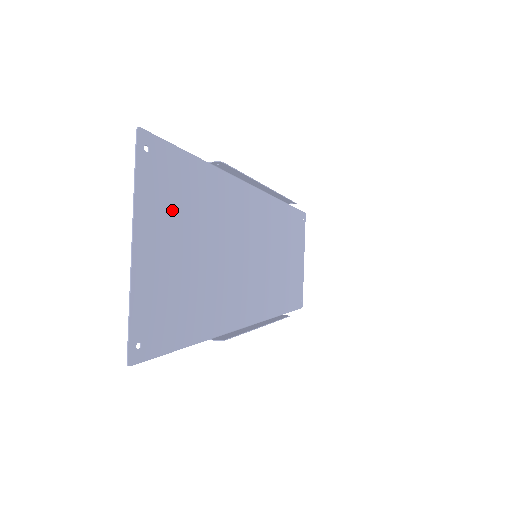
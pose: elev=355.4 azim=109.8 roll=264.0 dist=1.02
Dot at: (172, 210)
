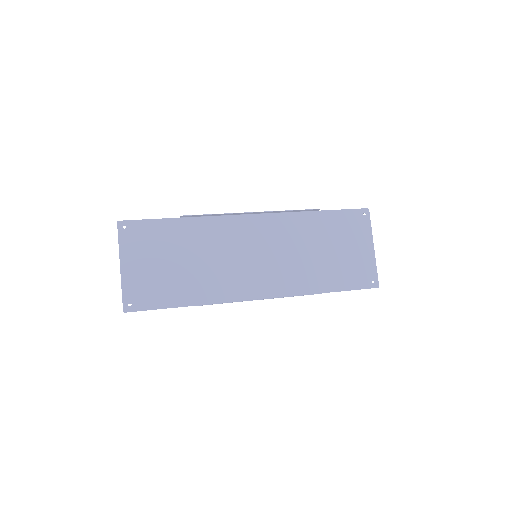
Dot at: (148, 247)
